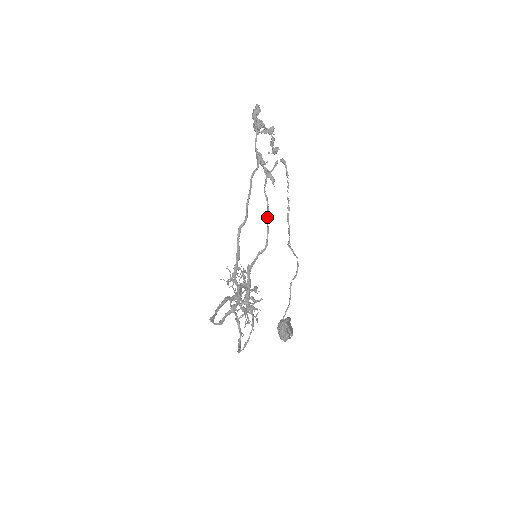
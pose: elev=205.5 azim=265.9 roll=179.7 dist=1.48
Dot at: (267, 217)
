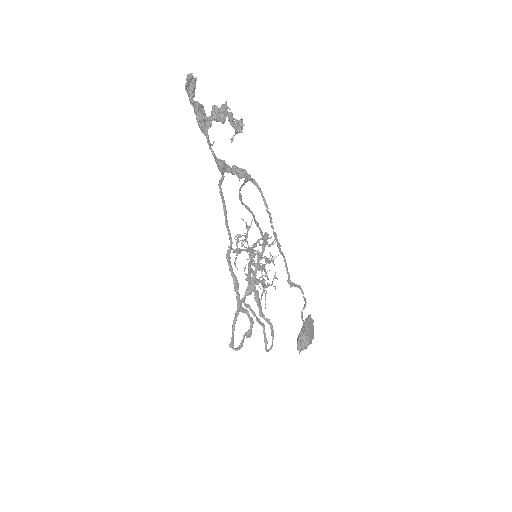
Dot at: (255, 223)
